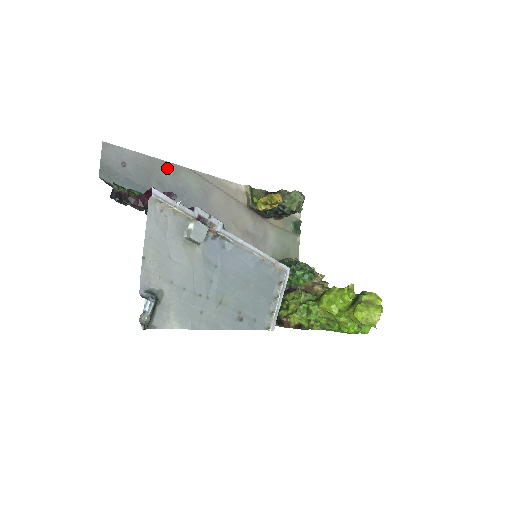
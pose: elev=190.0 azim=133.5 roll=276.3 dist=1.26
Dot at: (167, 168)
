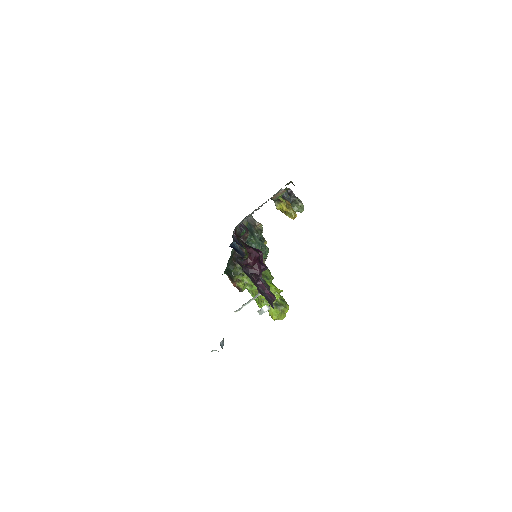
Dot at: (266, 202)
